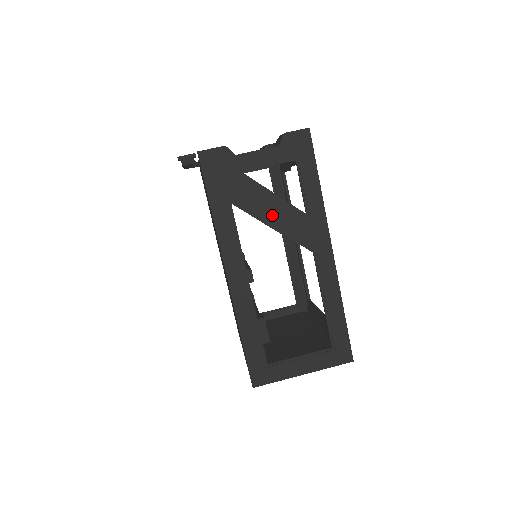
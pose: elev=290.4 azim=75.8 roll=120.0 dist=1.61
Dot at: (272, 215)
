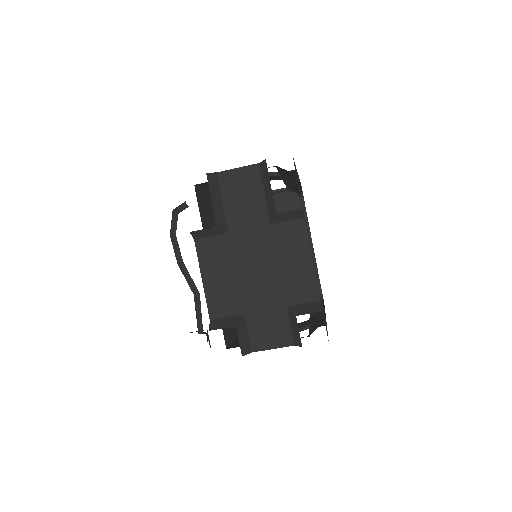
Dot at: occluded
